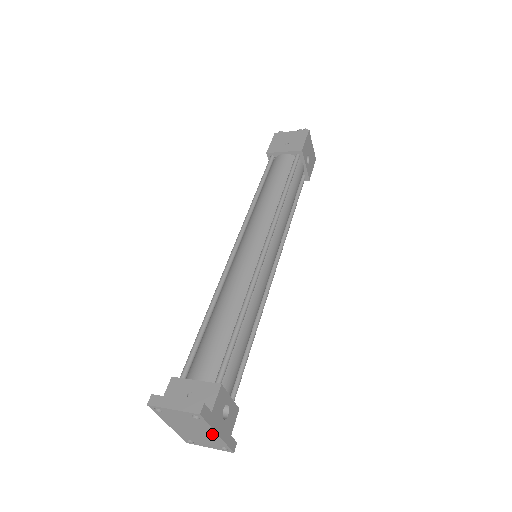
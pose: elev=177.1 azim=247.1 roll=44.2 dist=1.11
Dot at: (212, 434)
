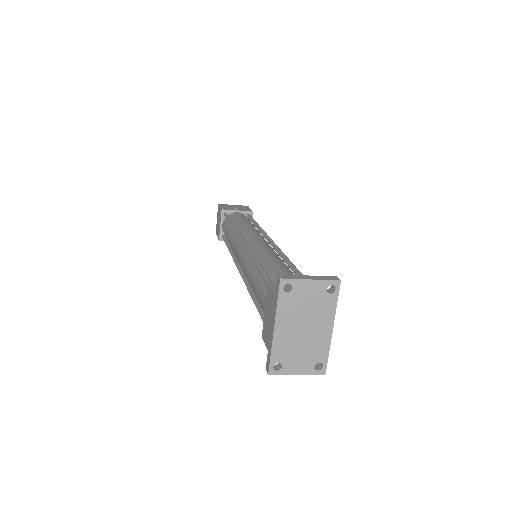
Dot at: (326, 329)
